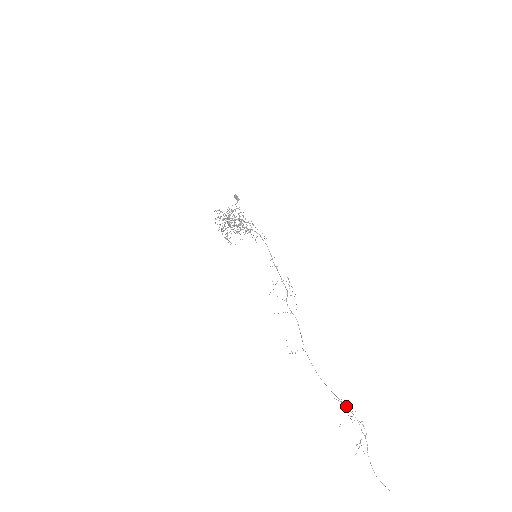
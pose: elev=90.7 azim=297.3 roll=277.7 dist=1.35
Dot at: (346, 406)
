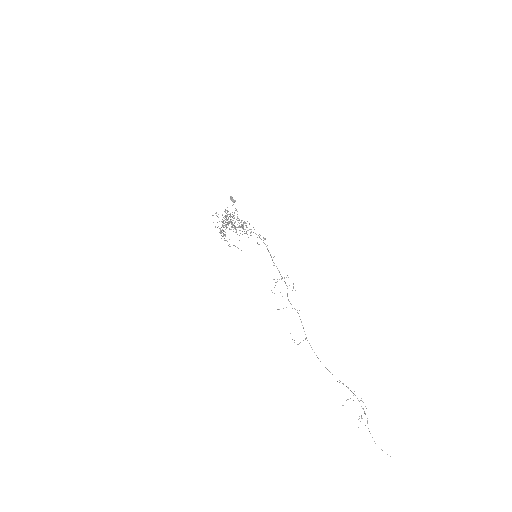
Dot at: (348, 387)
